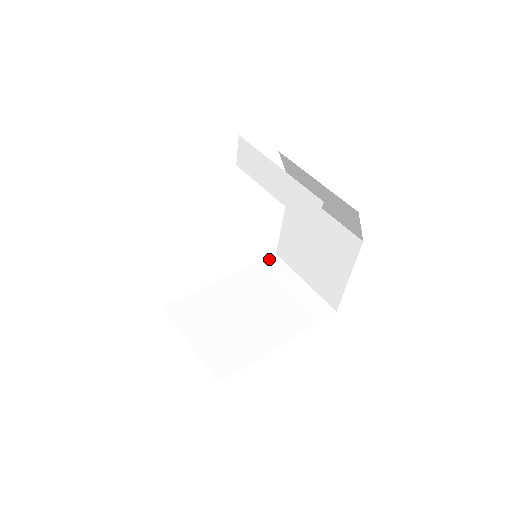
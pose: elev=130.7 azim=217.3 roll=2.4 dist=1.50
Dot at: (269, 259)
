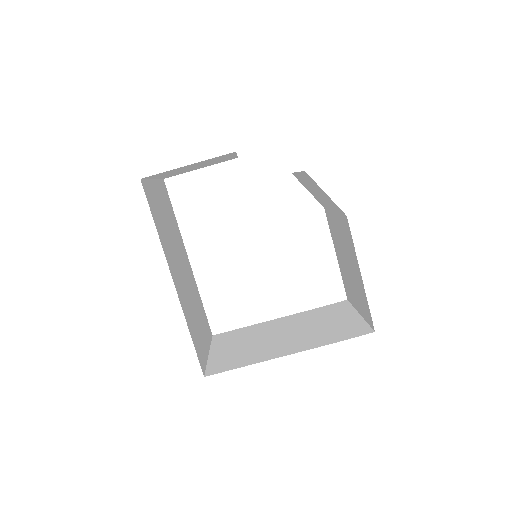
Dot at: (336, 303)
